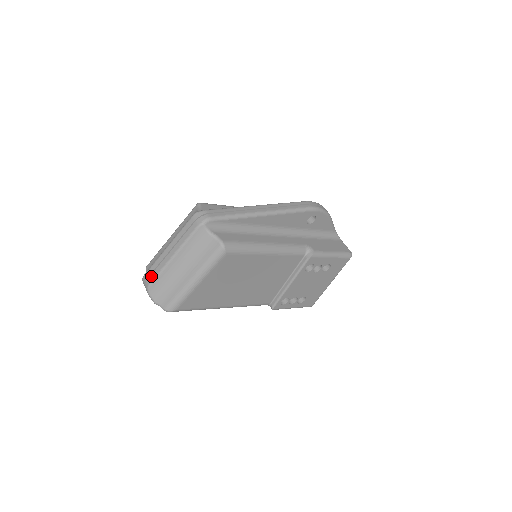
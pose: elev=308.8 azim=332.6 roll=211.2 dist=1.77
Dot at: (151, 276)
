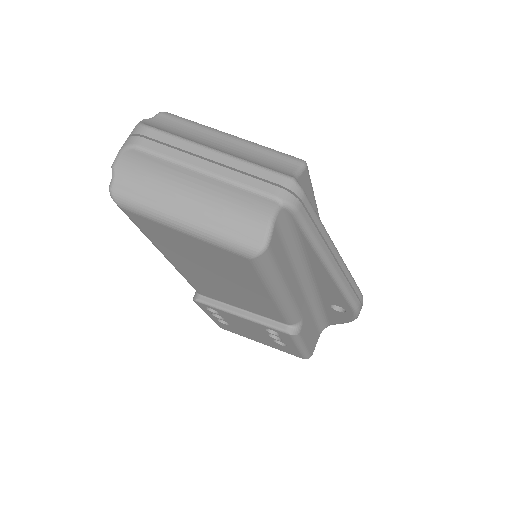
Dot at: (153, 143)
